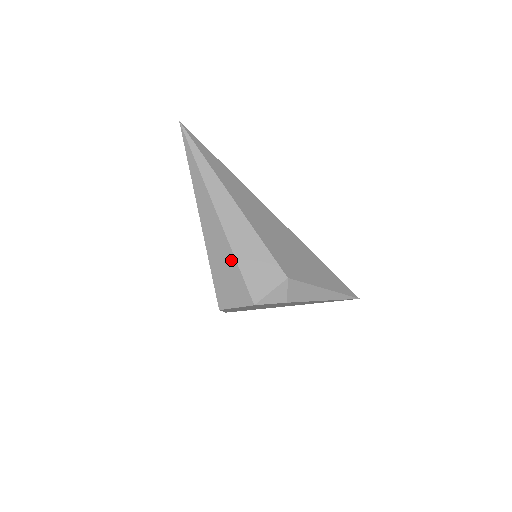
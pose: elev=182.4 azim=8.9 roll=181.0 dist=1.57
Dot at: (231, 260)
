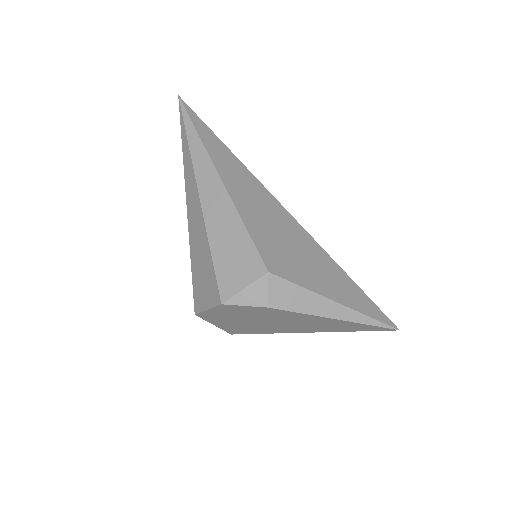
Dot at: (206, 247)
